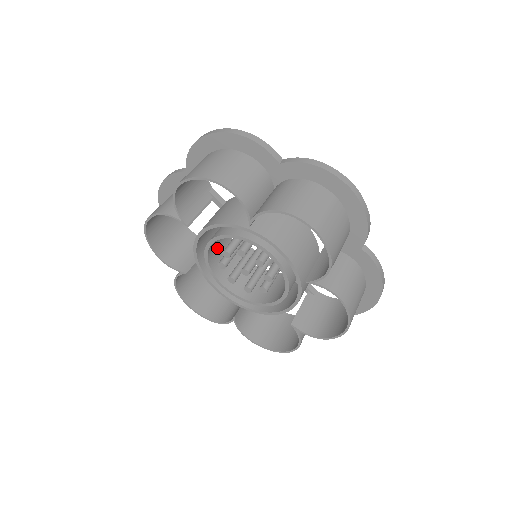
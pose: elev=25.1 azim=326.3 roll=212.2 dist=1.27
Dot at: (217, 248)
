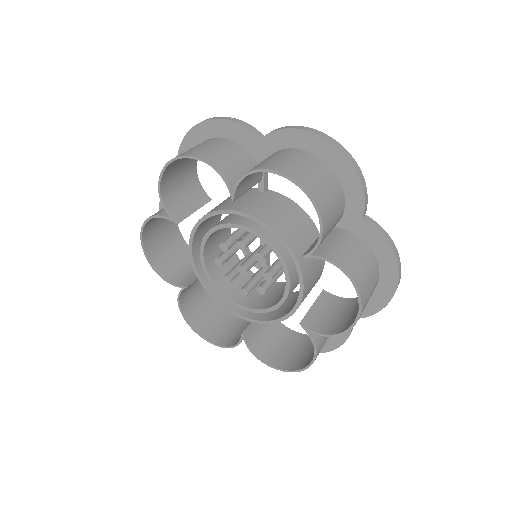
Dot at: occluded
